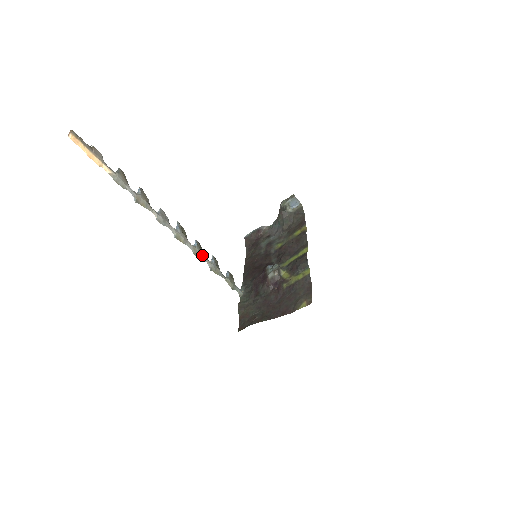
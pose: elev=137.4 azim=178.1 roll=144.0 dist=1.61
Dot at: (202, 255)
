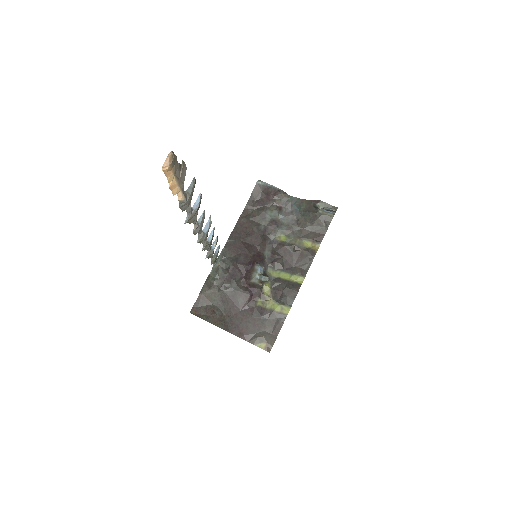
Dot at: (209, 248)
